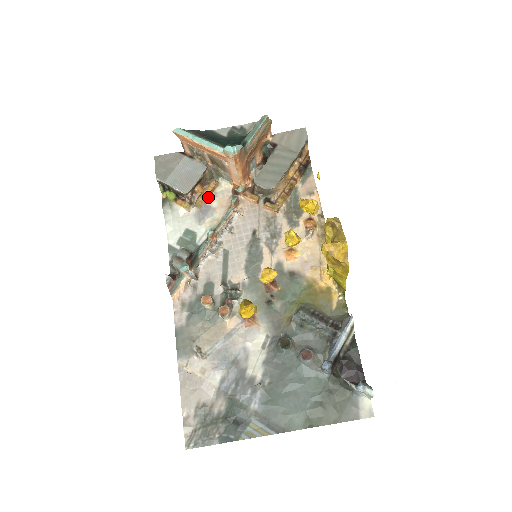
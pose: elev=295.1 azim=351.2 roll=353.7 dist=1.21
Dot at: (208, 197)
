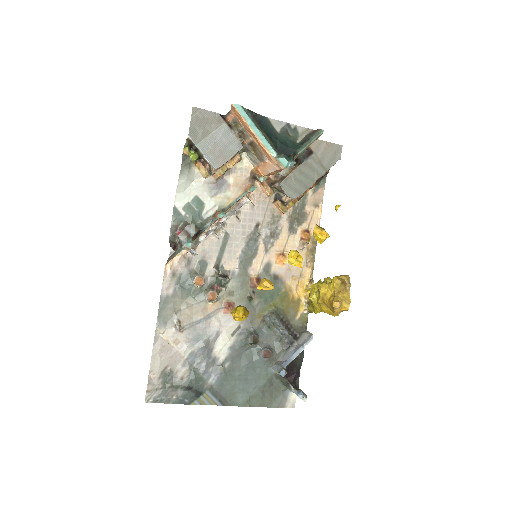
Dot at: (227, 170)
